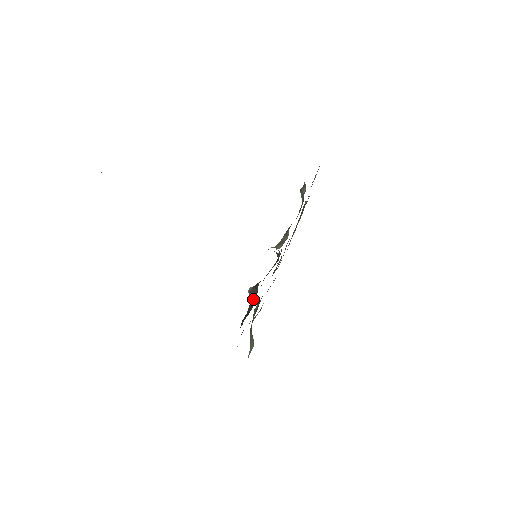
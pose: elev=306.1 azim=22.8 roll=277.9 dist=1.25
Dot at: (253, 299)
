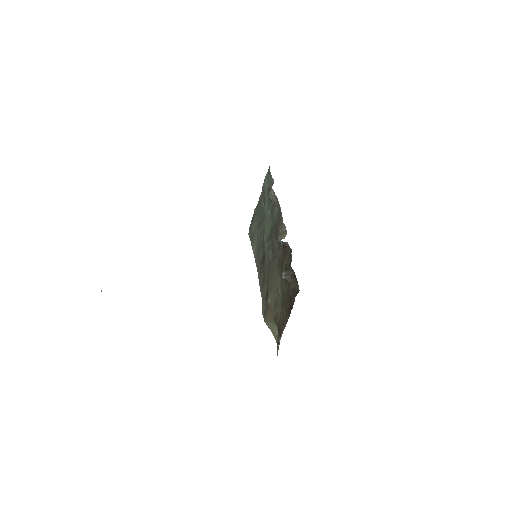
Dot at: (293, 279)
